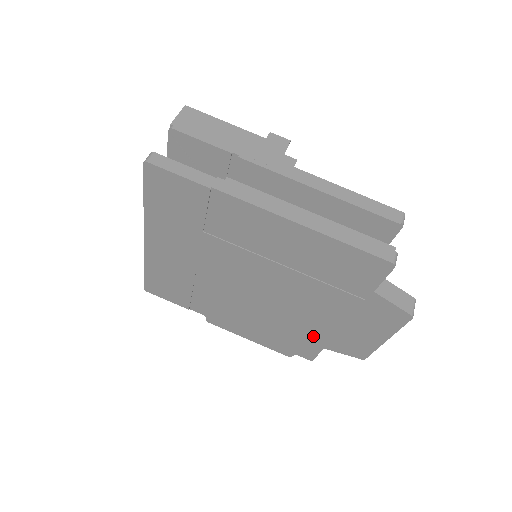
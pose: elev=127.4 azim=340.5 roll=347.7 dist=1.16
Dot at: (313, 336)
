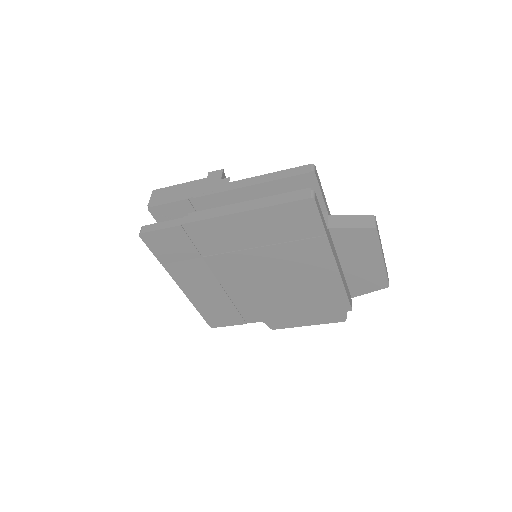
Dot at: (330, 288)
